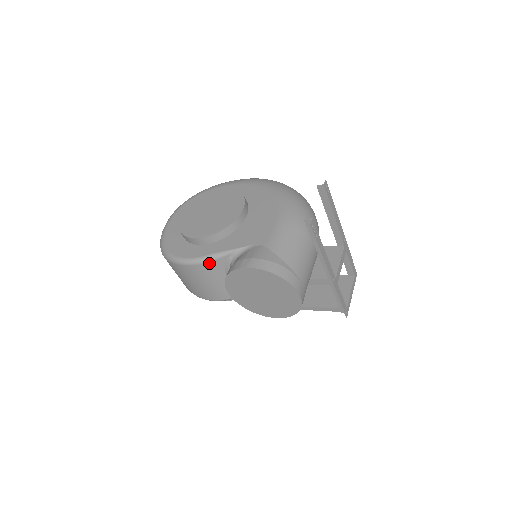
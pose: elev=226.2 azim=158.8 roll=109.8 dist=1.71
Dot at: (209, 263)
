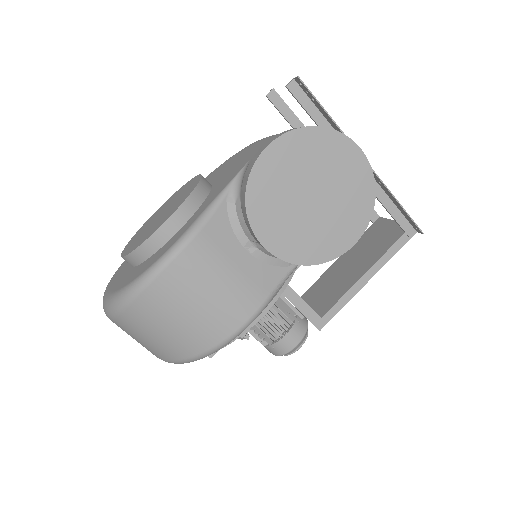
Dot at: (205, 229)
